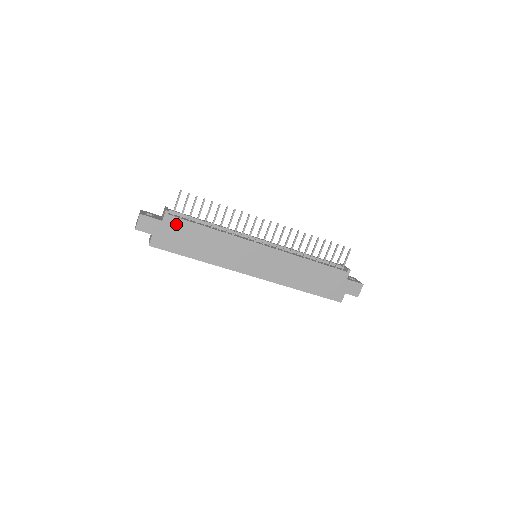
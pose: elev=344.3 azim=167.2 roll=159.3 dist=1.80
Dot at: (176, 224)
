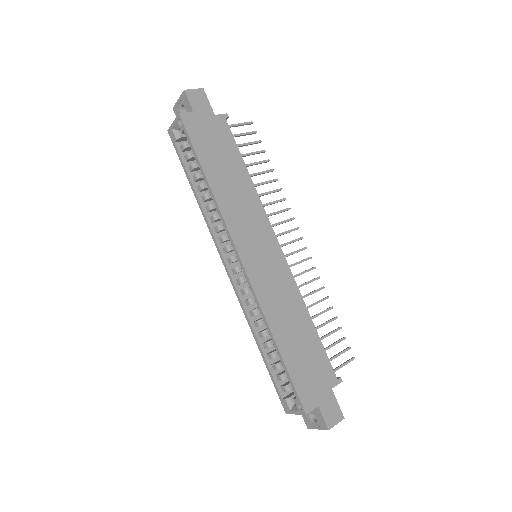
Dot at: (223, 132)
